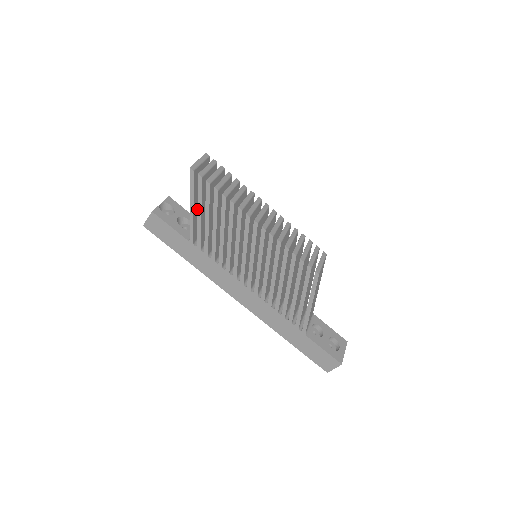
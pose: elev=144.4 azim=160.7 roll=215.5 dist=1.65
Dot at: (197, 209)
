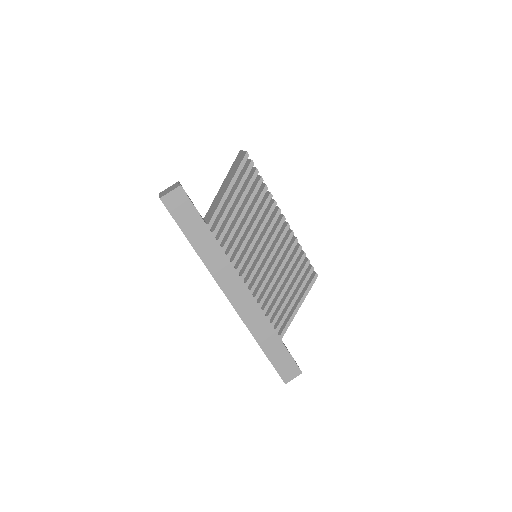
Dot at: (233, 193)
